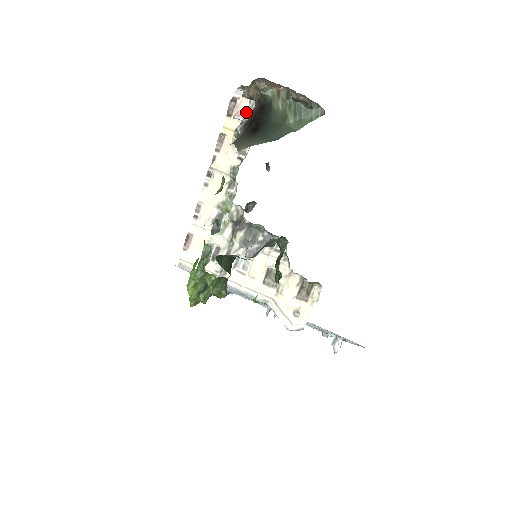
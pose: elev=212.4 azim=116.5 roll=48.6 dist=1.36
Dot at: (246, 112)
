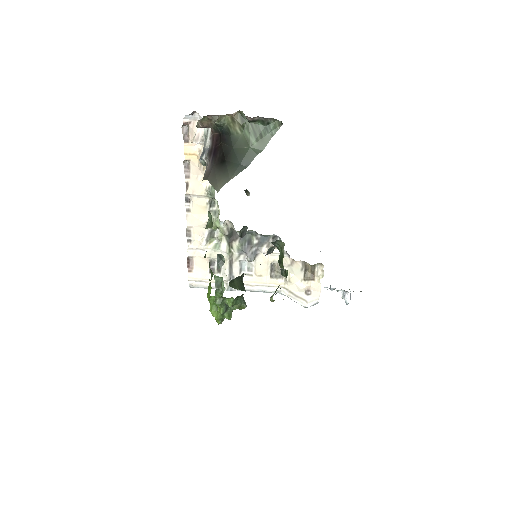
Dot at: (202, 134)
